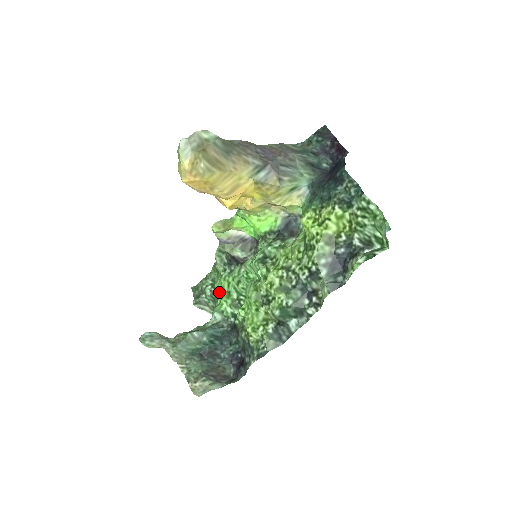
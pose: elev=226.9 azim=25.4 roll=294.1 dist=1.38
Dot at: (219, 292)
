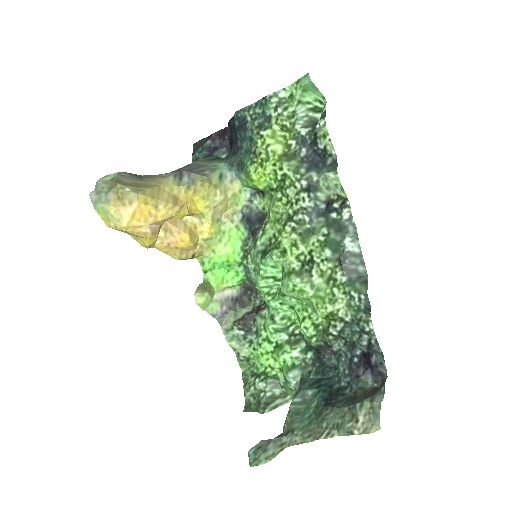
Dot at: (269, 366)
